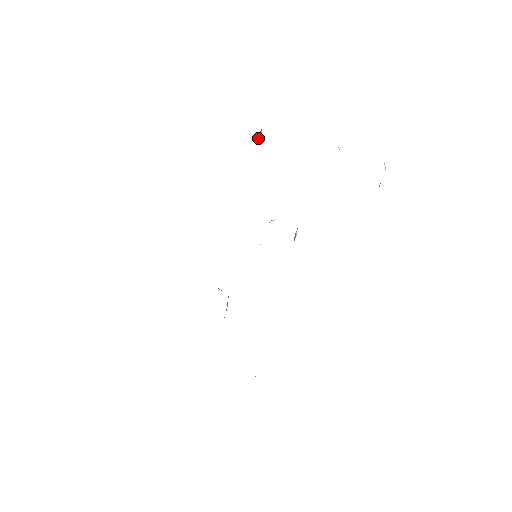
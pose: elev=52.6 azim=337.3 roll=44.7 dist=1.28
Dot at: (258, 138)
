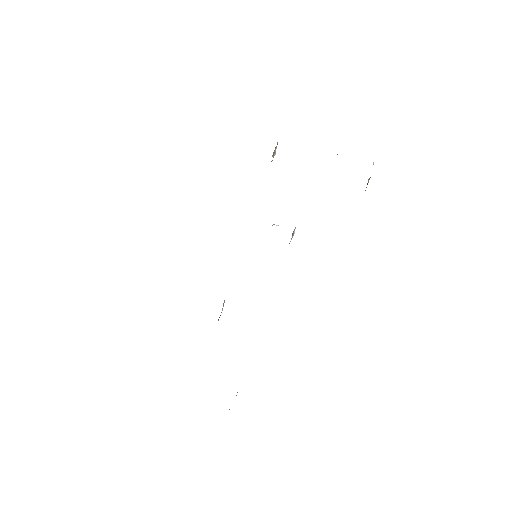
Dot at: (273, 153)
